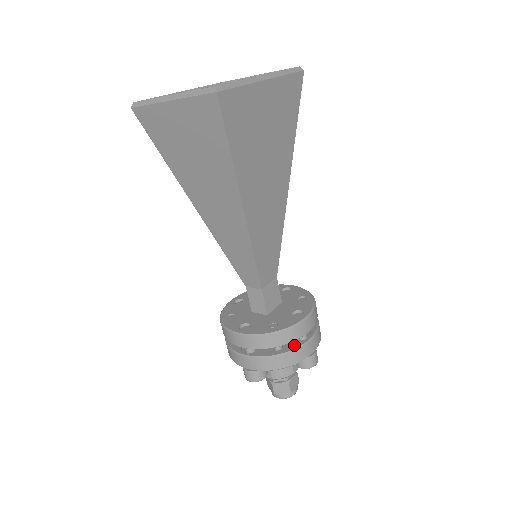
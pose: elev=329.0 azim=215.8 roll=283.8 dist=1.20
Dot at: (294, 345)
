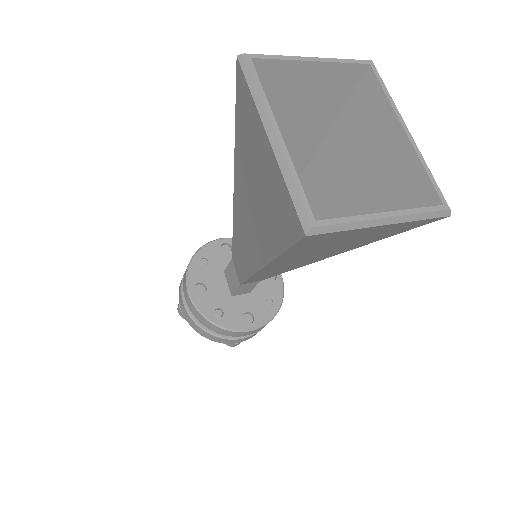
Dot at: occluded
